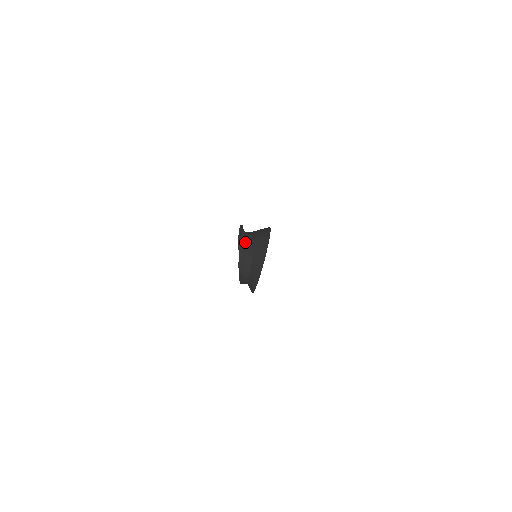
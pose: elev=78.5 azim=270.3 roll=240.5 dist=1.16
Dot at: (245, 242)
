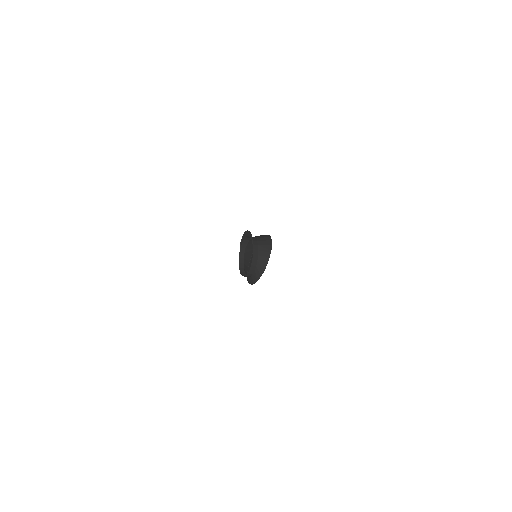
Dot at: (254, 247)
